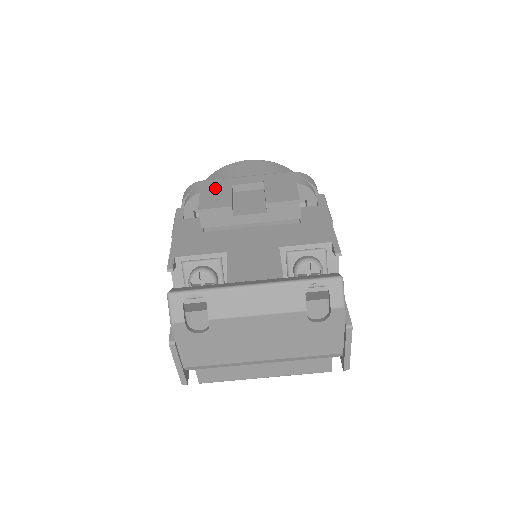
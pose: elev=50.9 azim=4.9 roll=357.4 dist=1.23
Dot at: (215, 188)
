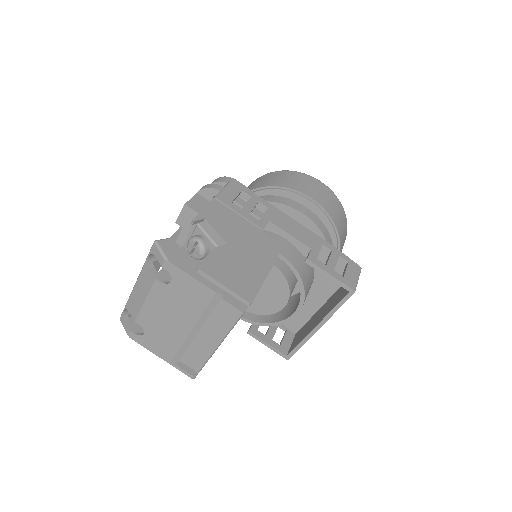
Dot at: occluded
